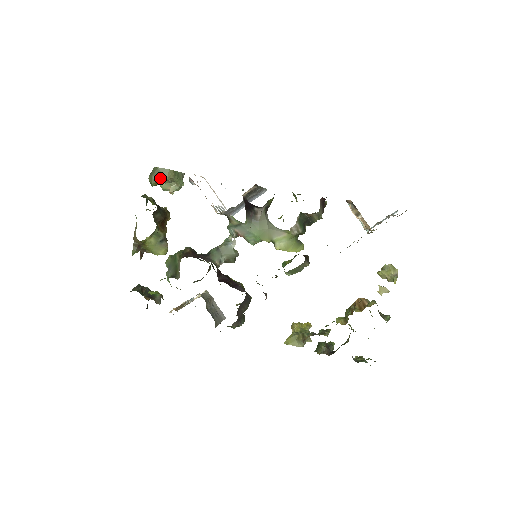
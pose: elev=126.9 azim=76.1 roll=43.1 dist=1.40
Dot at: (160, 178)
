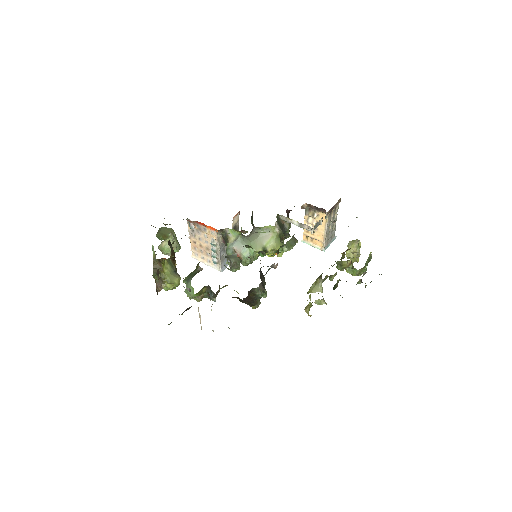
Dot at: (165, 233)
